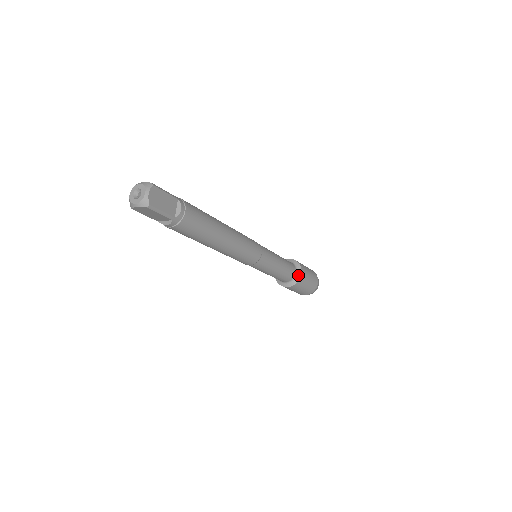
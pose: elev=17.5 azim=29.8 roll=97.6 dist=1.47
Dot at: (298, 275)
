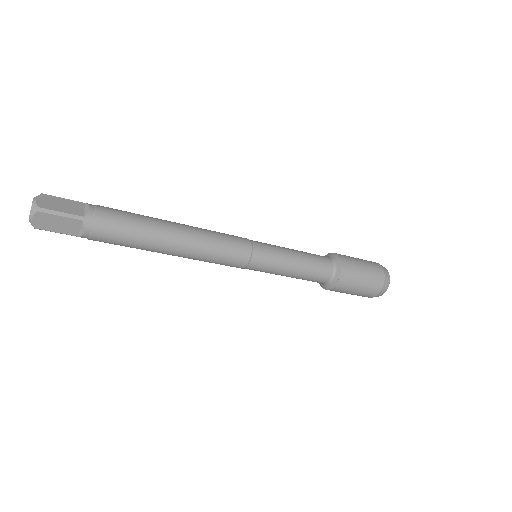
Dot at: (337, 263)
